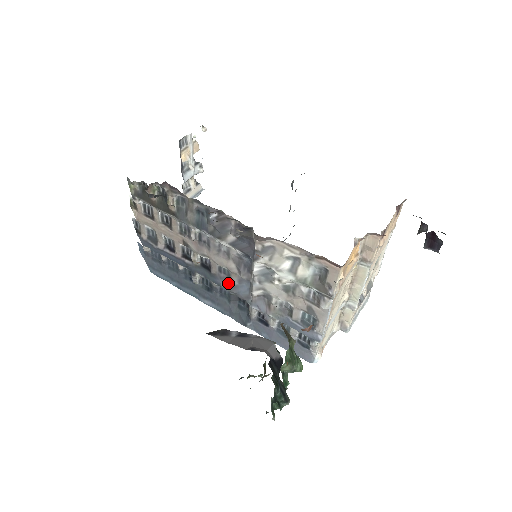
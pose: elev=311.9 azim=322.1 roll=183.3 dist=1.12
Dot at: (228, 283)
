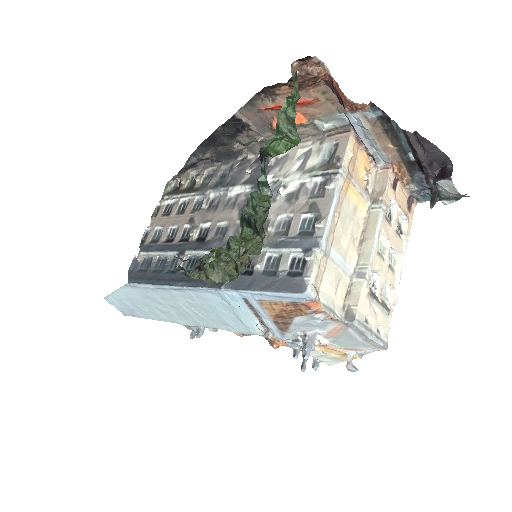
Dot at: (221, 241)
